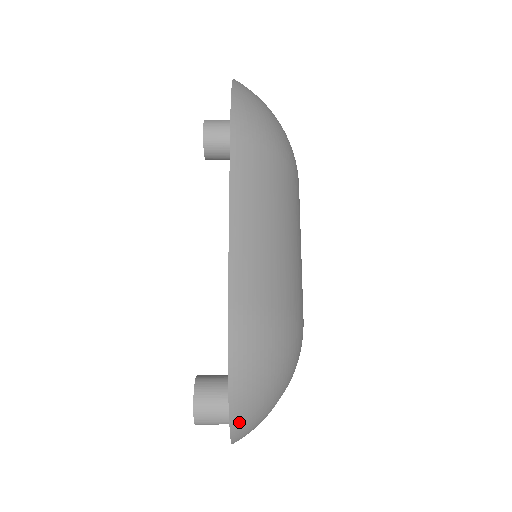
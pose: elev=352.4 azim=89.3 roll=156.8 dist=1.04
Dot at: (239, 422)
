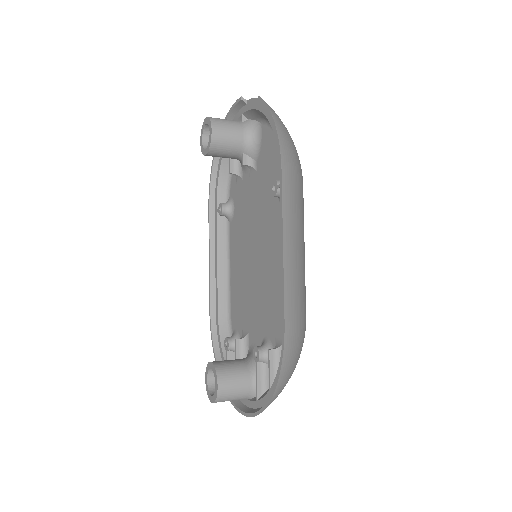
Dot at: occluded
